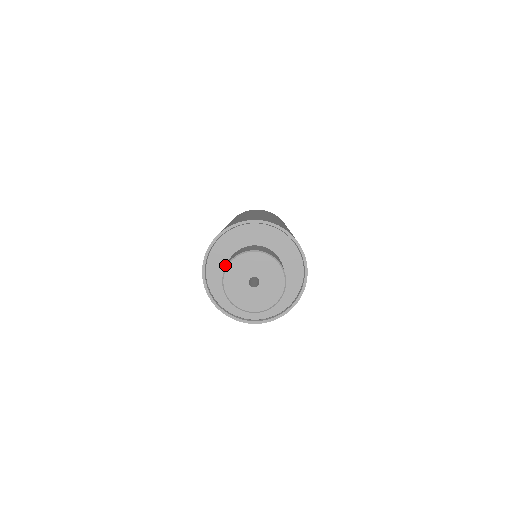
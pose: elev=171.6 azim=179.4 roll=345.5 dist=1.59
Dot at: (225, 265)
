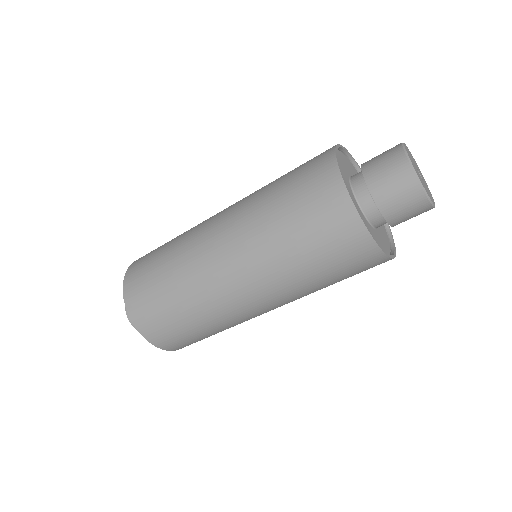
Dot at: (346, 170)
